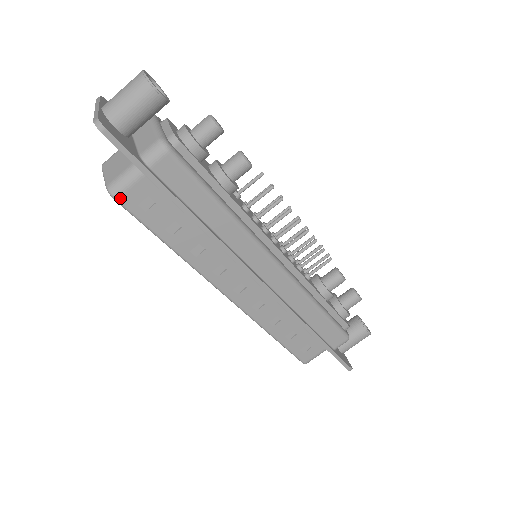
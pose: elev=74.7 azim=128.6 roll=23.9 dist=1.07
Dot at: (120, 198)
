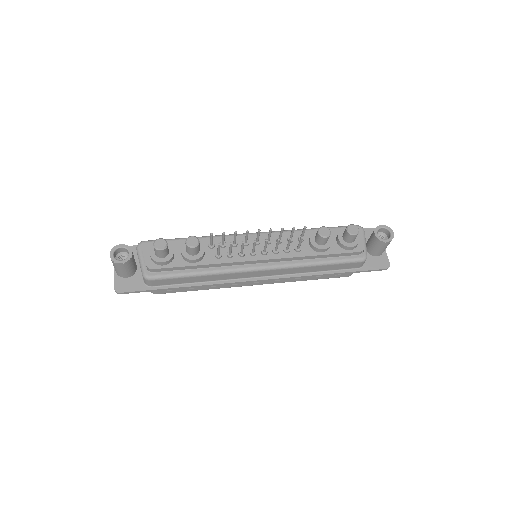
Dot at: (157, 293)
